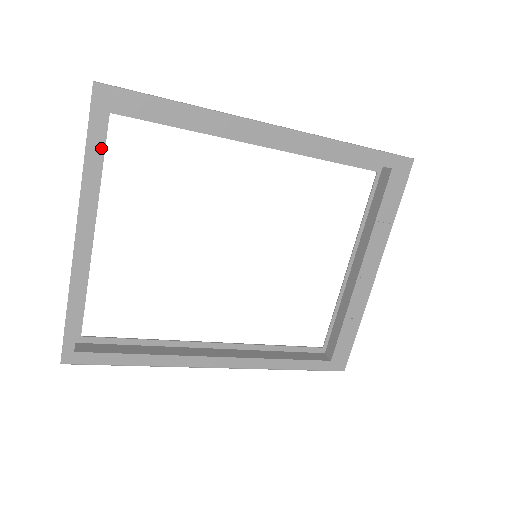
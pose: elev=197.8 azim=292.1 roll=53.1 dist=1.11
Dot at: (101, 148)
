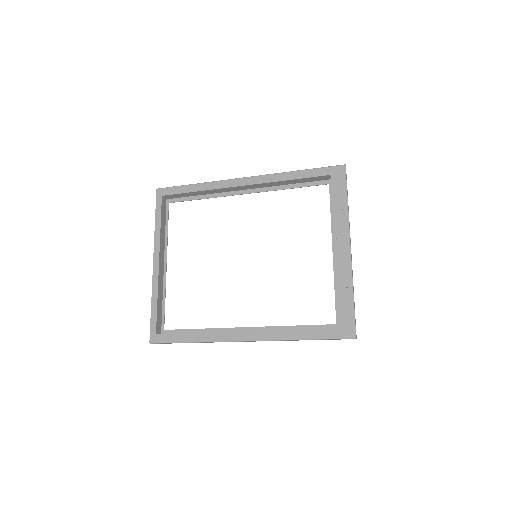
Dot at: (166, 220)
